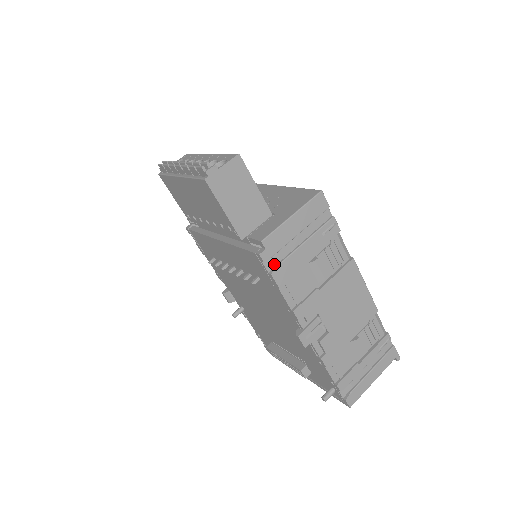
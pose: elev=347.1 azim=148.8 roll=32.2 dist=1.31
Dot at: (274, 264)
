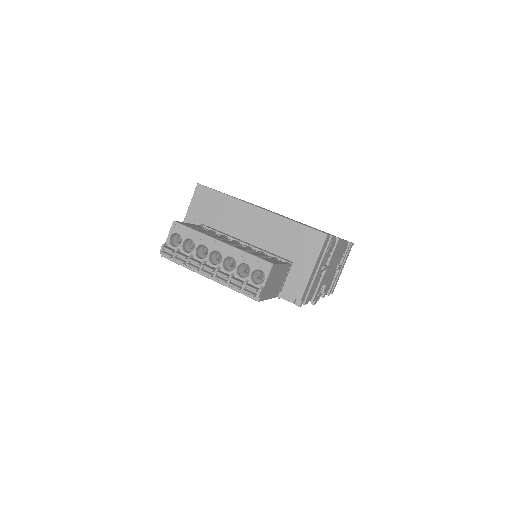
Dot at: occluded
